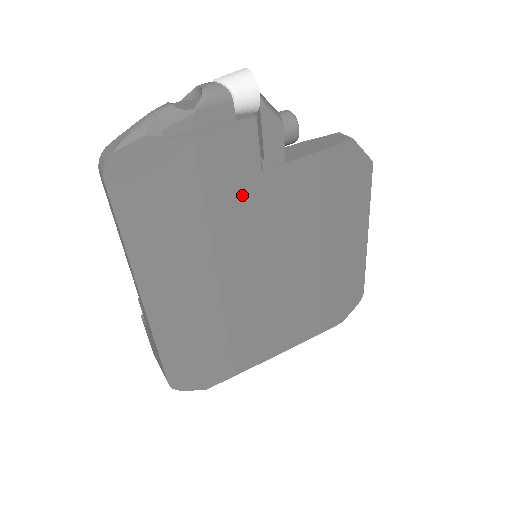
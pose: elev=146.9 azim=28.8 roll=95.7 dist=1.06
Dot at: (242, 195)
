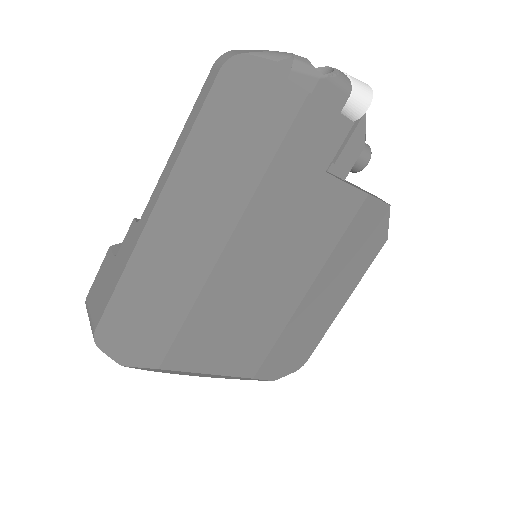
Dot at: (299, 181)
